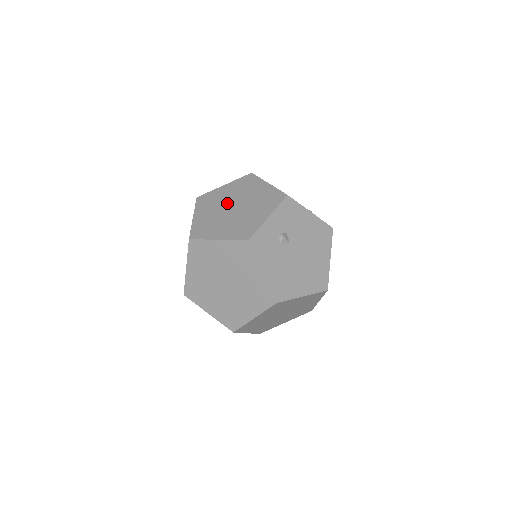
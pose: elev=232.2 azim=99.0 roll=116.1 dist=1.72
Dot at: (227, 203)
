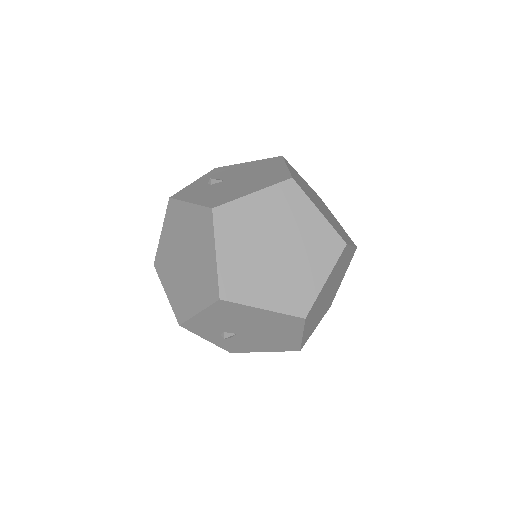
Dot at: occluded
